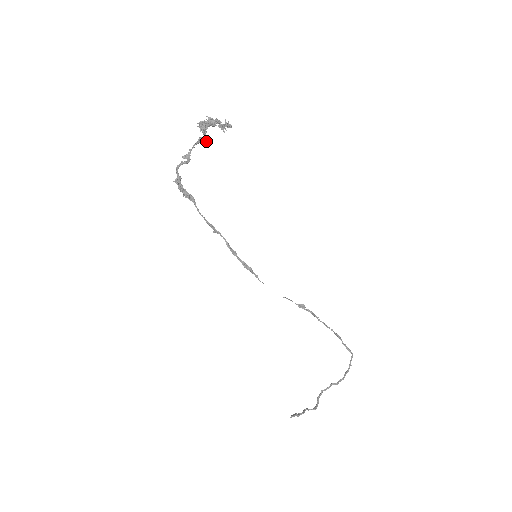
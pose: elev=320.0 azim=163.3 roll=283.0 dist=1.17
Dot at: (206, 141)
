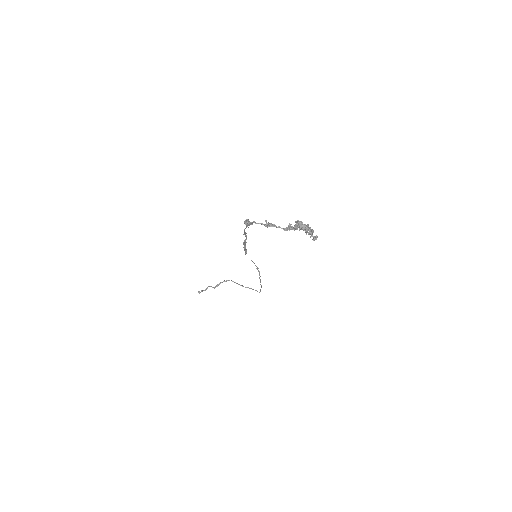
Dot at: (292, 229)
